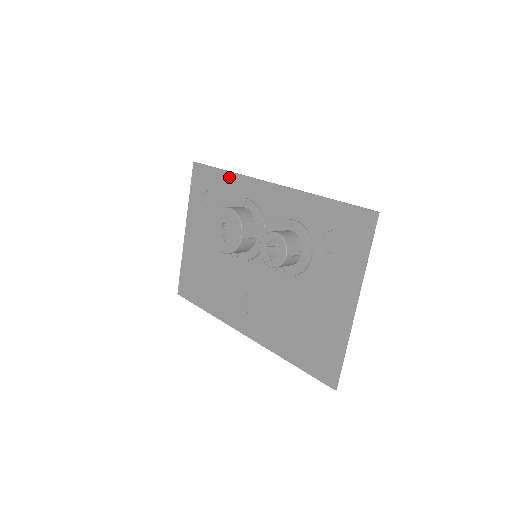
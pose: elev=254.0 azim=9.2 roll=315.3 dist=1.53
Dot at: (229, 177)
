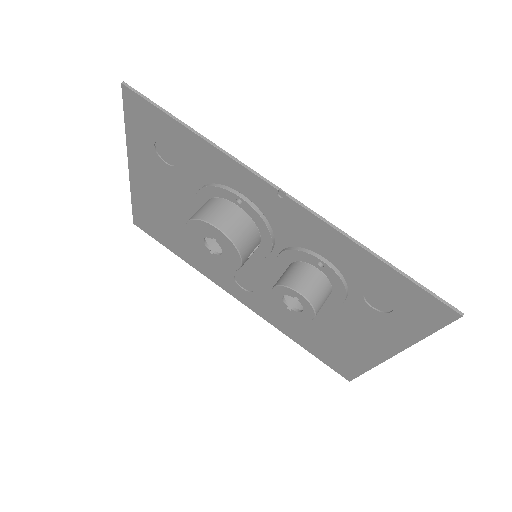
Dot at: (202, 146)
